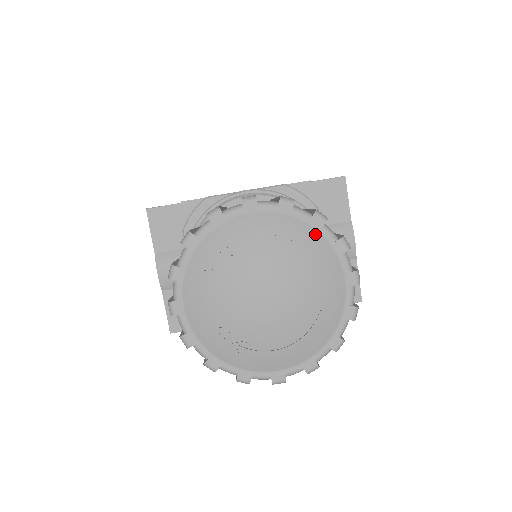
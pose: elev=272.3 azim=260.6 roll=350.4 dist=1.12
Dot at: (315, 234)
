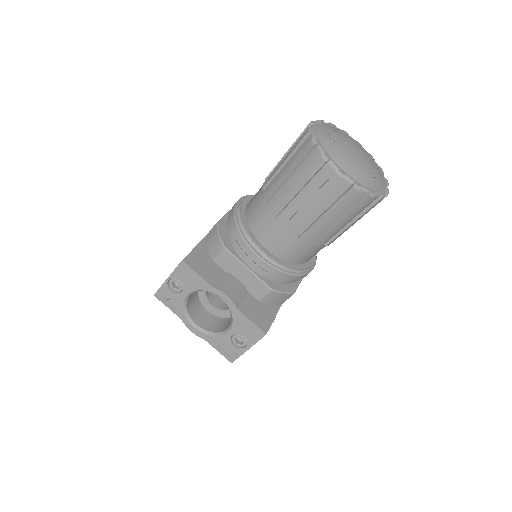
Dot at: (338, 129)
